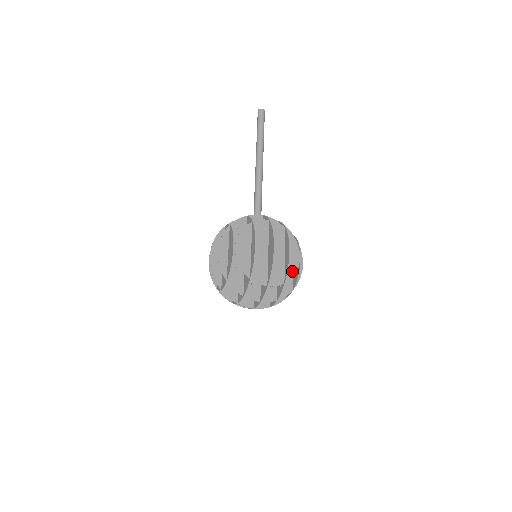
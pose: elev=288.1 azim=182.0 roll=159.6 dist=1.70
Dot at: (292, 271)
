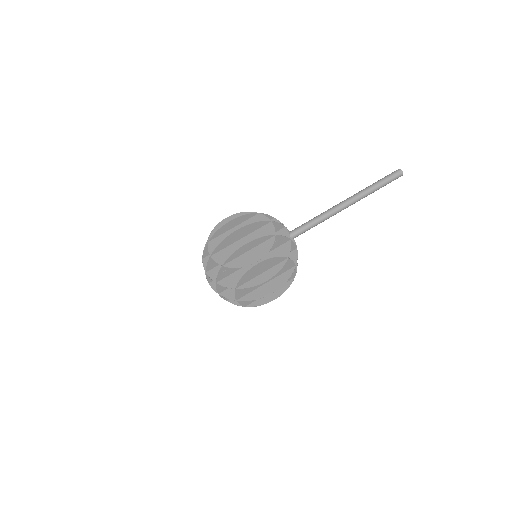
Dot at: occluded
